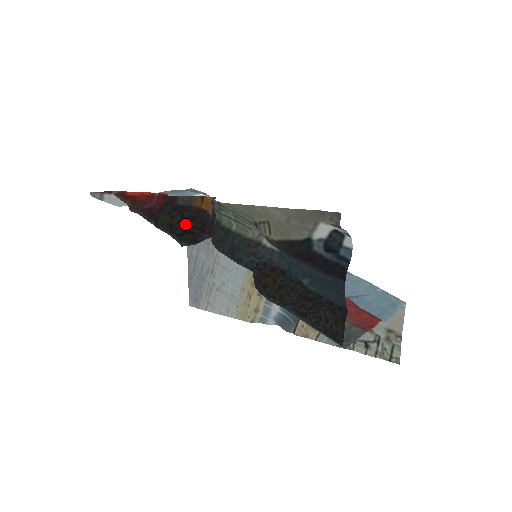
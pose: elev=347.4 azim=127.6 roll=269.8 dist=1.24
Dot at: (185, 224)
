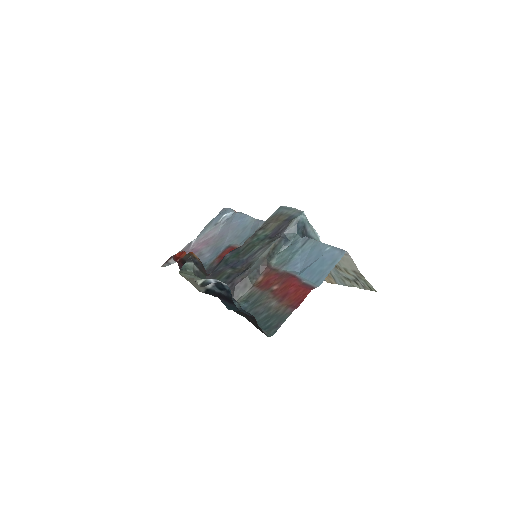
Dot at: occluded
